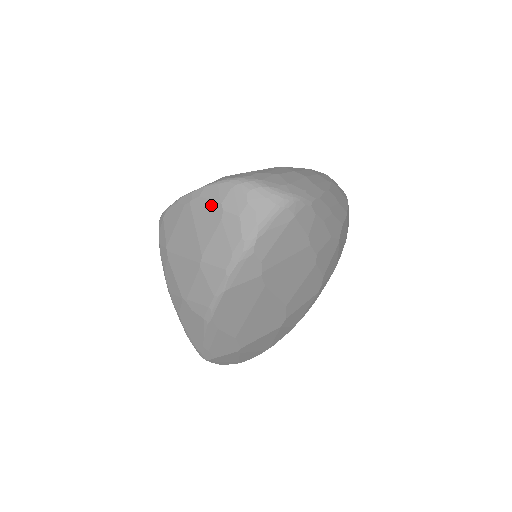
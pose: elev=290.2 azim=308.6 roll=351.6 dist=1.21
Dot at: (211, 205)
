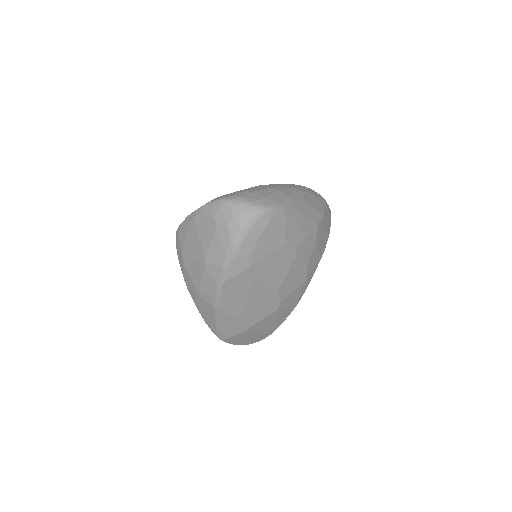
Dot at: (208, 219)
